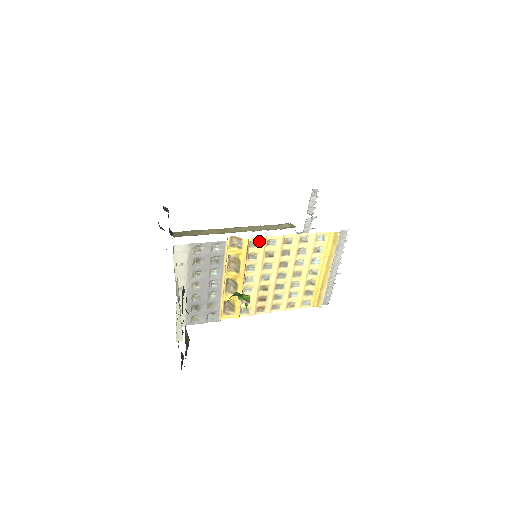
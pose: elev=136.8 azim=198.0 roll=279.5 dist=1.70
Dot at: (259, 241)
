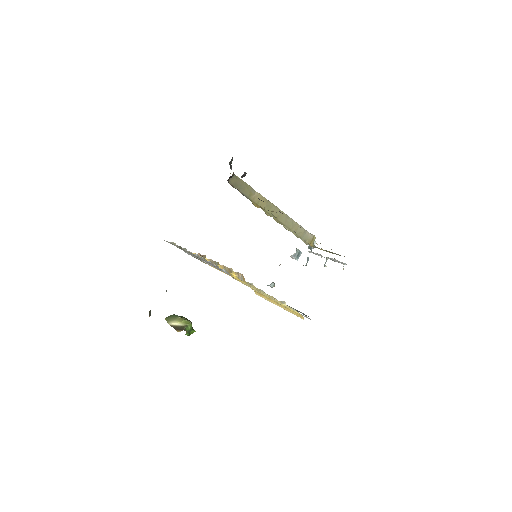
Dot at: (255, 287)
